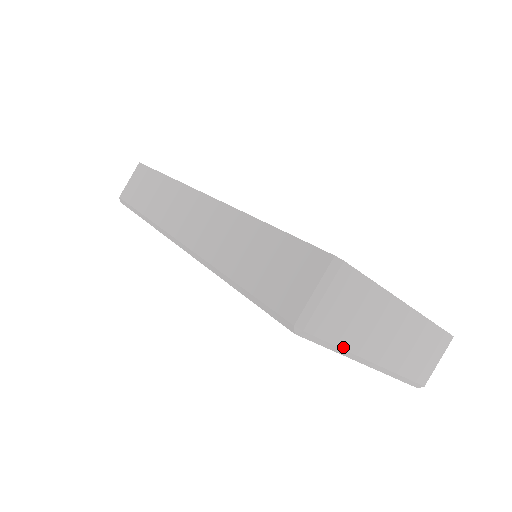
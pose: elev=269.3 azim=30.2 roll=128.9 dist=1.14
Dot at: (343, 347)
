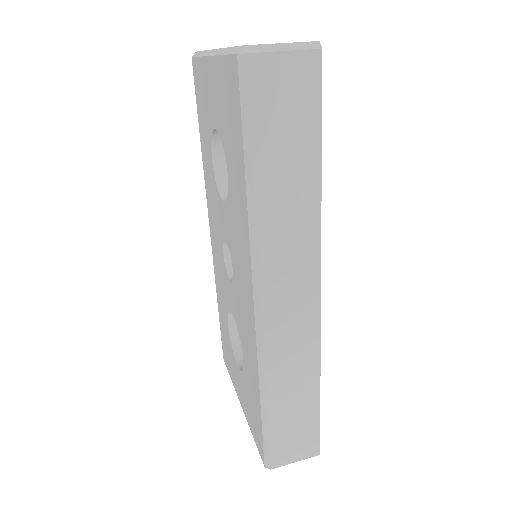
Dot at: occluded
